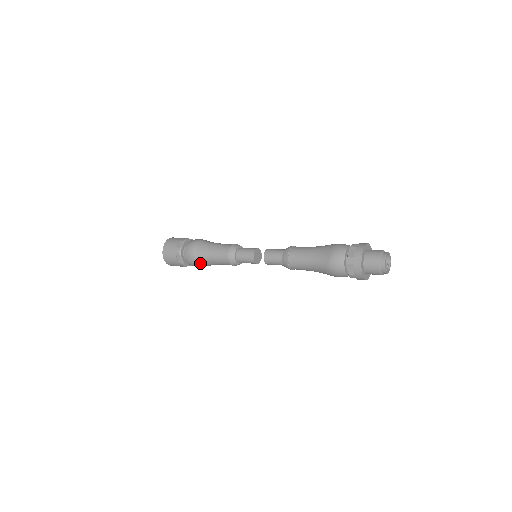
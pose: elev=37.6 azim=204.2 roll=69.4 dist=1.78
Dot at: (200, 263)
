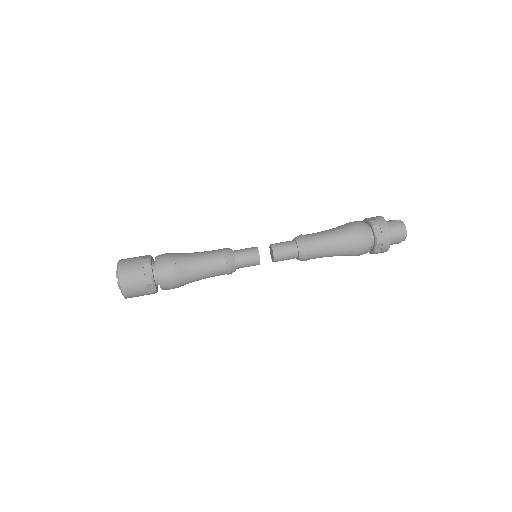
Dot at: (180, 272)
